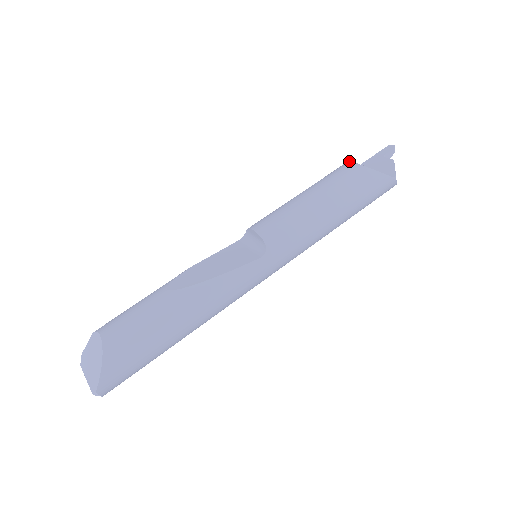
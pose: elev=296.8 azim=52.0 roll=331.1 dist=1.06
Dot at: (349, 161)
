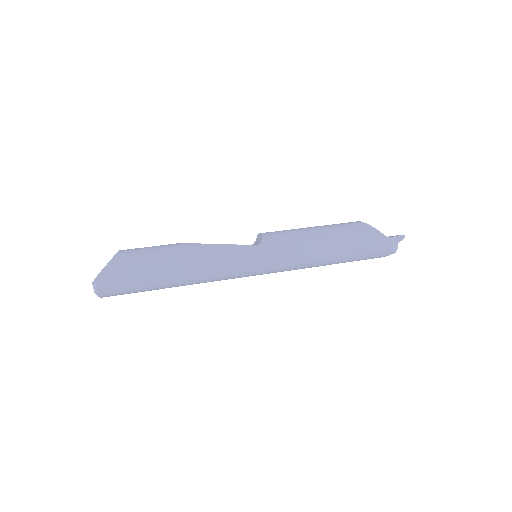
Dot at: occluded
